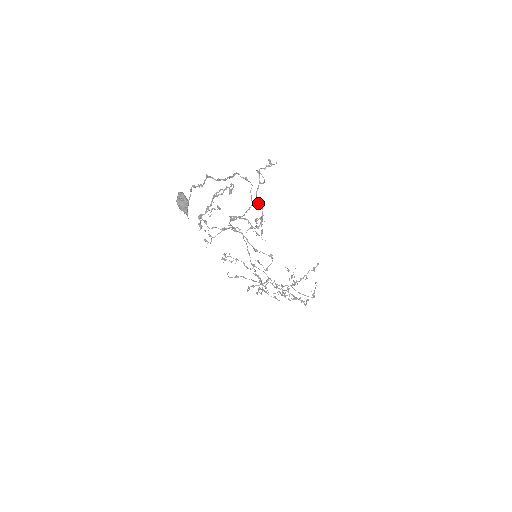
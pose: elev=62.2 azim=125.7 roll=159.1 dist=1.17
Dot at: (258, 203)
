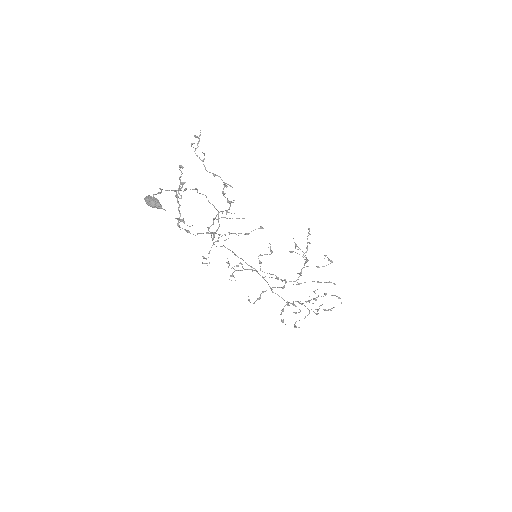
Dot at: (213, 175)
